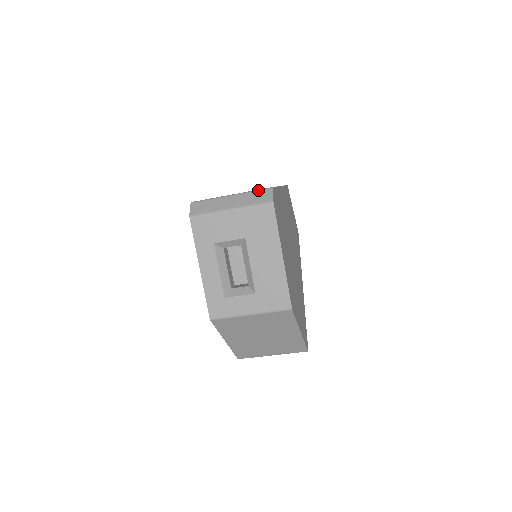
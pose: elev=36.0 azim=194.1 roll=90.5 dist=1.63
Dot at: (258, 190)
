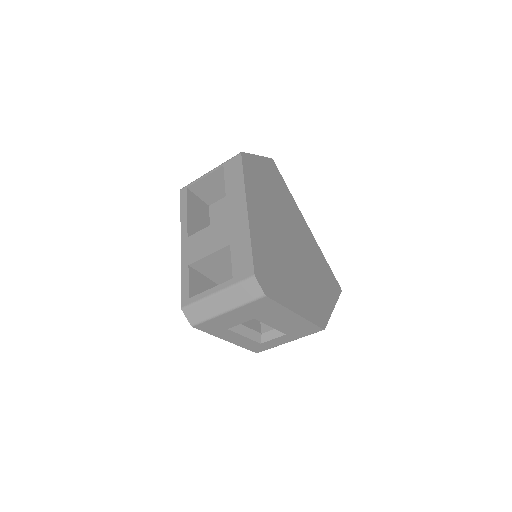
Dot at: (241, 283)
